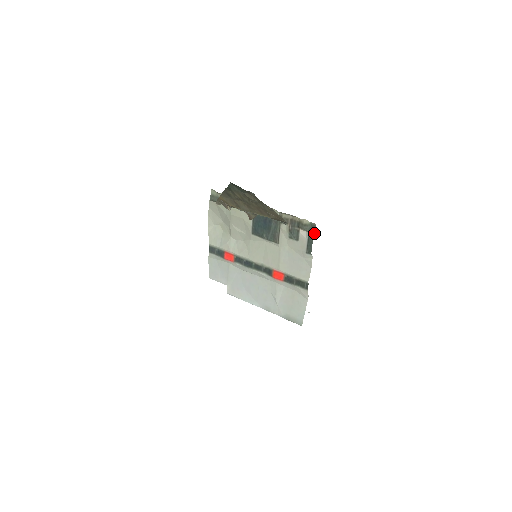
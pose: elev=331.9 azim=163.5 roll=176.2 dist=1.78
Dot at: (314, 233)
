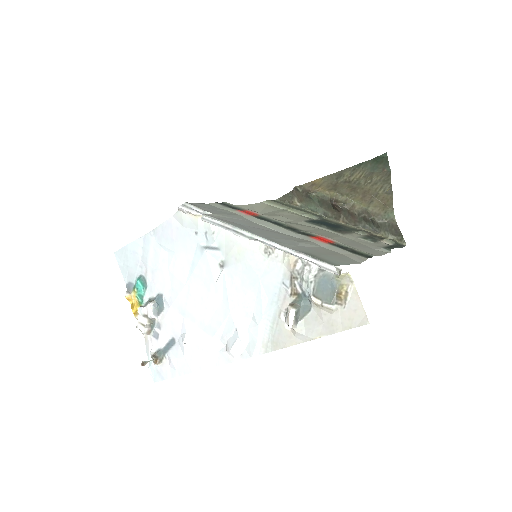
Dot at: (401, 247)
